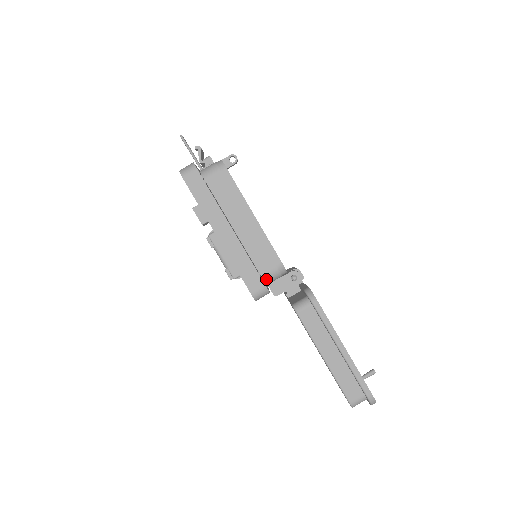
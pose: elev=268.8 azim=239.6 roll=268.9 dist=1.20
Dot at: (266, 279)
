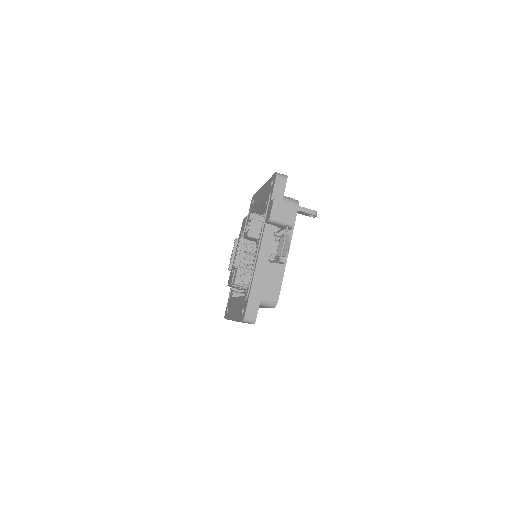
Dot at: occluded
